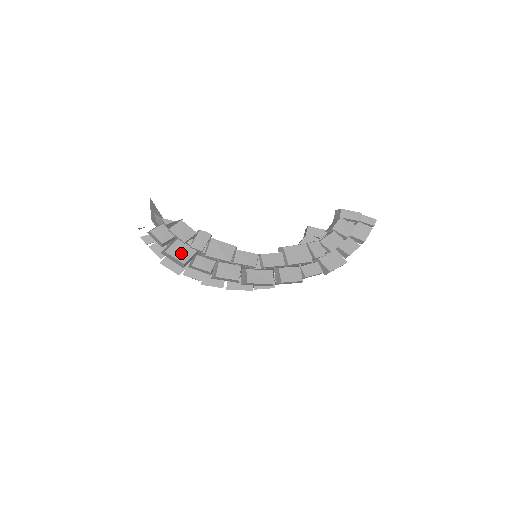
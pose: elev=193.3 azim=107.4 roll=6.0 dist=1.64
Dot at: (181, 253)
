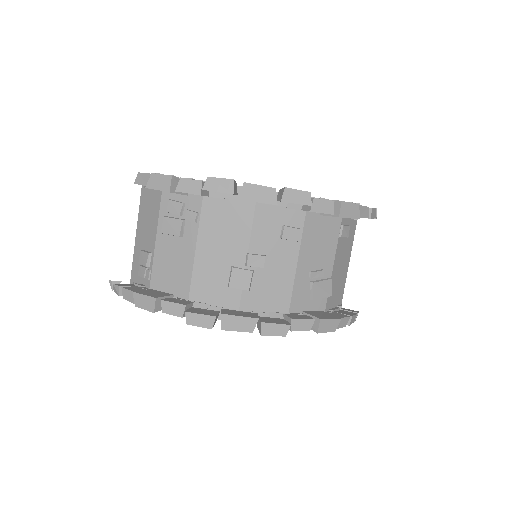
Dot at: occluded
